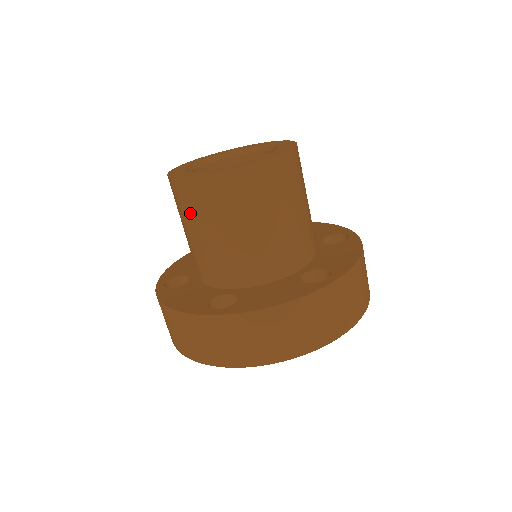
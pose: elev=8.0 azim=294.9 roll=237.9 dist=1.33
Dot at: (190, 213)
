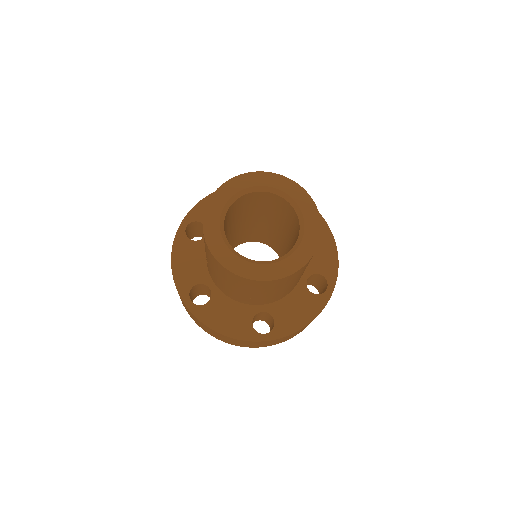
Dot at: (243, 287)
